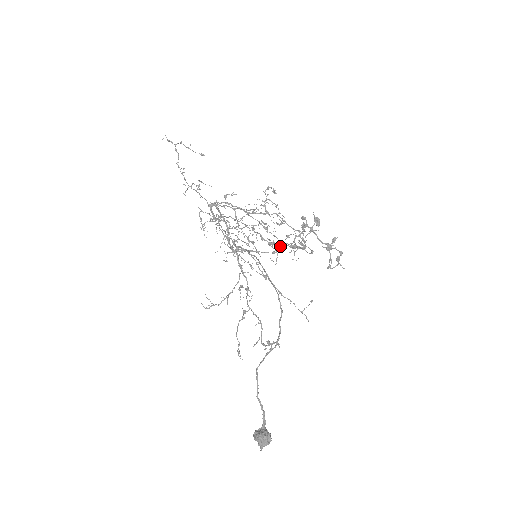
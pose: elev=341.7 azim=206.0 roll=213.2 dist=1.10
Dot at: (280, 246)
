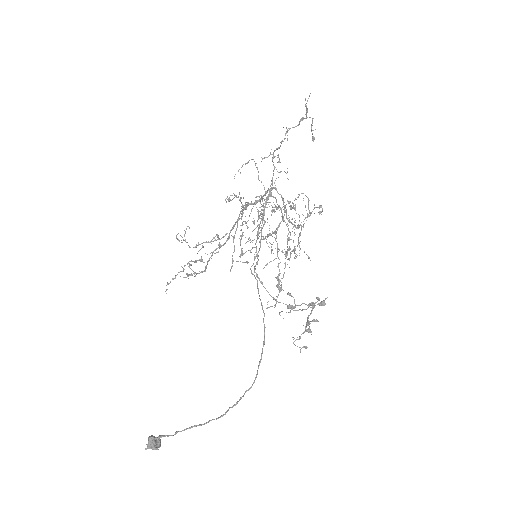
Dot at: (280, 280)
